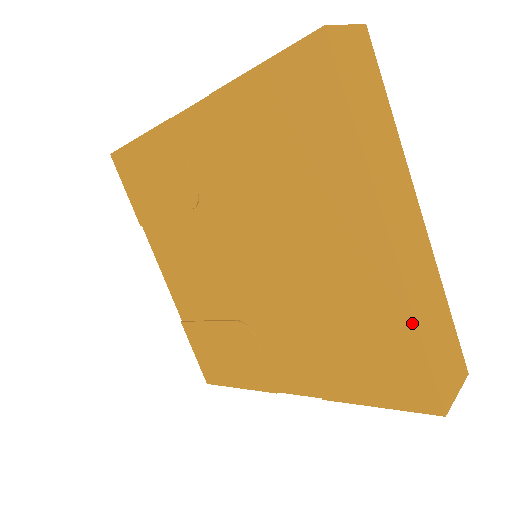
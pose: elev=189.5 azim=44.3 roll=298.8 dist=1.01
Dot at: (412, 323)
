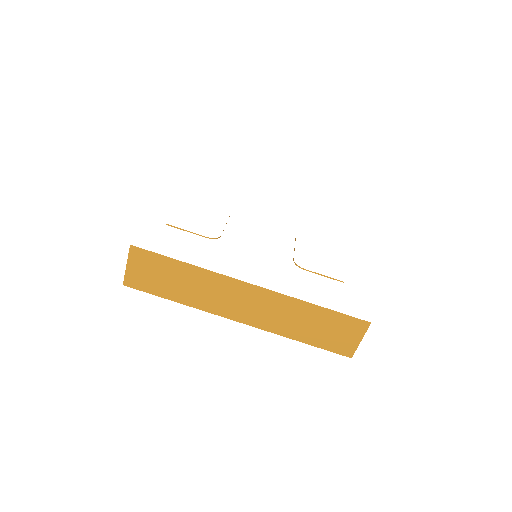
Dot at: (290, 337)
